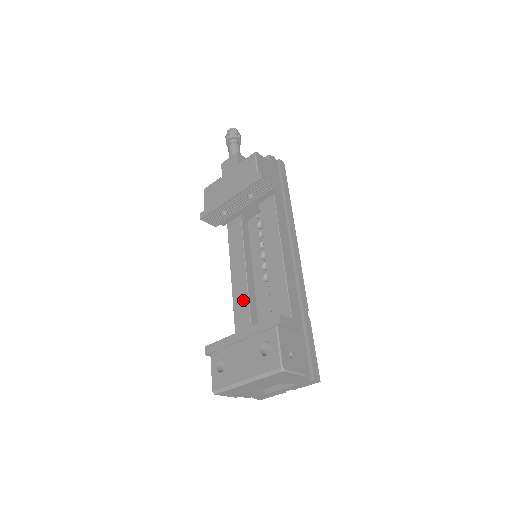
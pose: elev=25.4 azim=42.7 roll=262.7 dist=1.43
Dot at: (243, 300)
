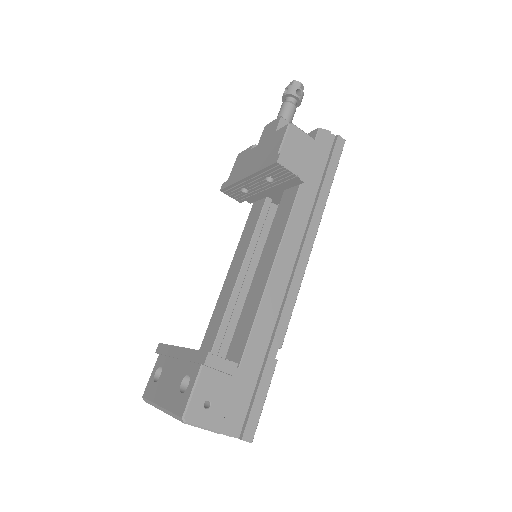
Dot at: (224, 304)
